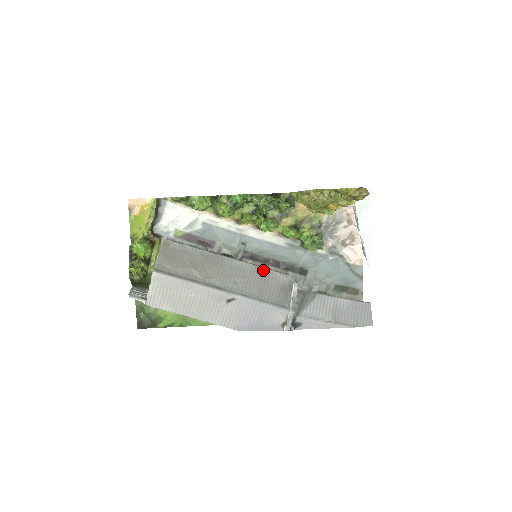
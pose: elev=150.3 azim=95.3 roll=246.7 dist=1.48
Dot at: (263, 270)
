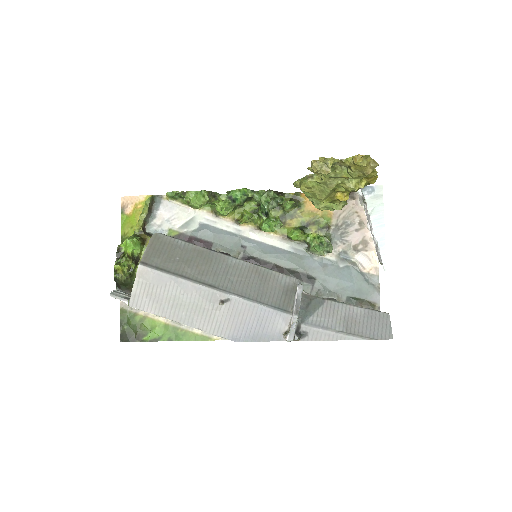
Dot at: (263, 270)
